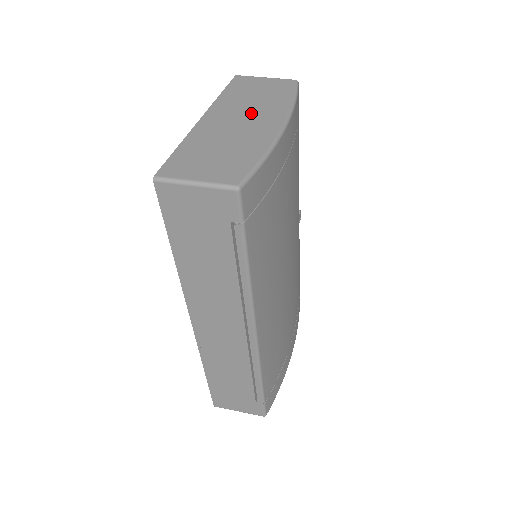
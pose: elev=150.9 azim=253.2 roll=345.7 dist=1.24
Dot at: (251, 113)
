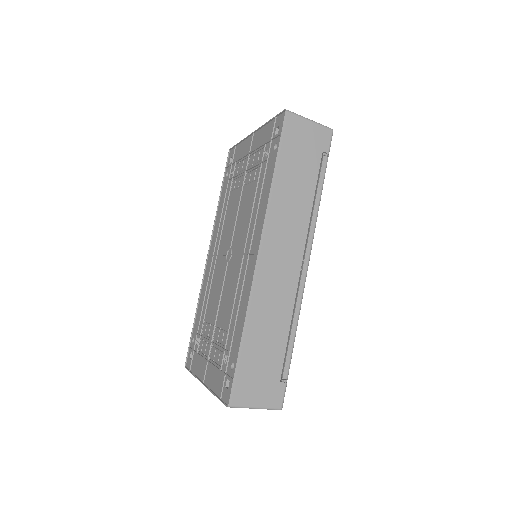
Dot at: occluded
